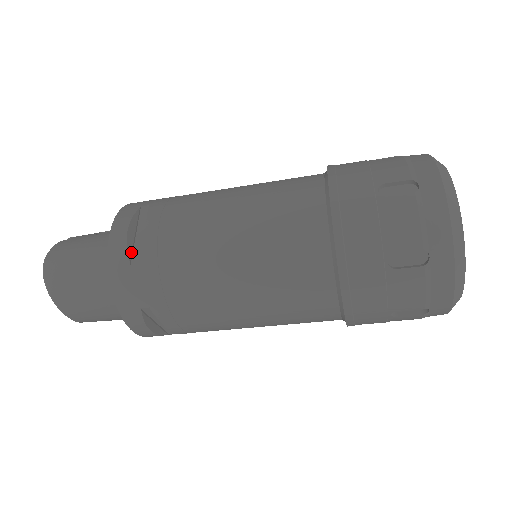
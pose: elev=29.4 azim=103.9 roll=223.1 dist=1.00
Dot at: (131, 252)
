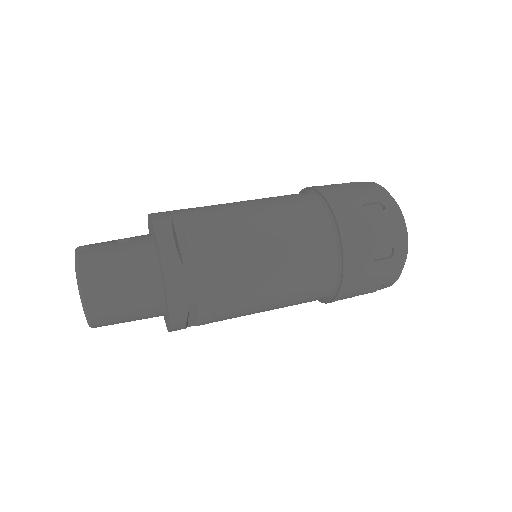
Dot at: (181, 259)
